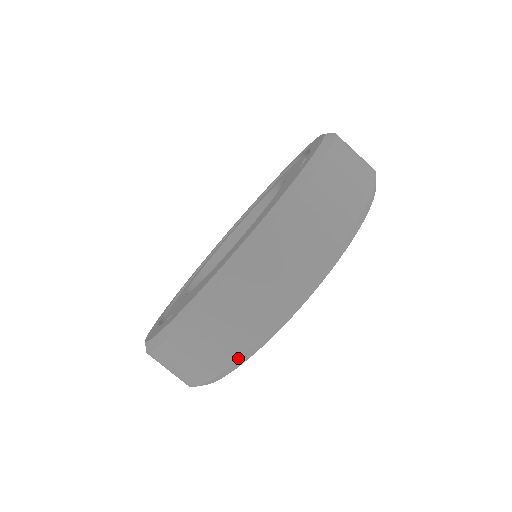
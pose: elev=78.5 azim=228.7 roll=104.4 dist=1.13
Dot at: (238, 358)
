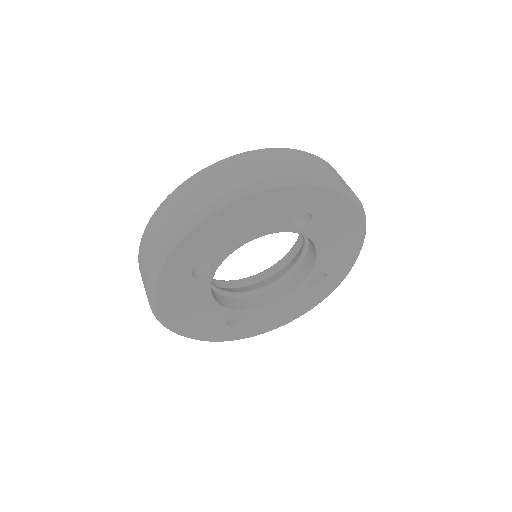
Dot at: (252, 183)
